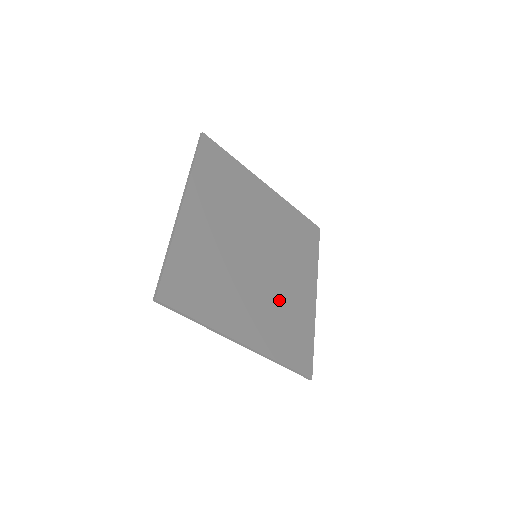
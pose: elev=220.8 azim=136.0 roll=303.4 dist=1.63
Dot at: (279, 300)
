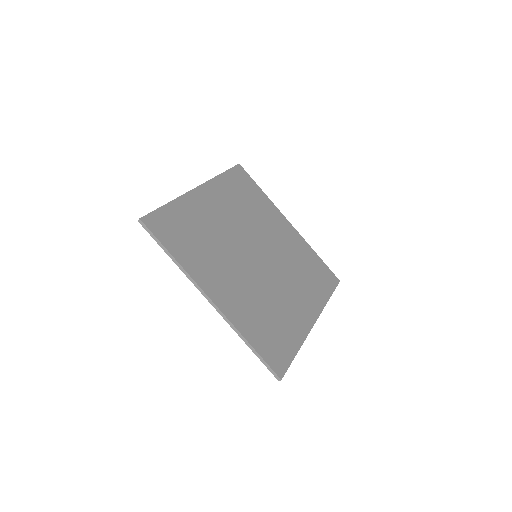
Dot at: (267, 297)
